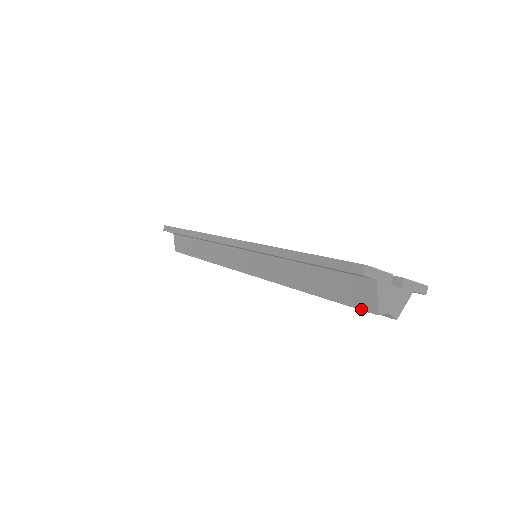
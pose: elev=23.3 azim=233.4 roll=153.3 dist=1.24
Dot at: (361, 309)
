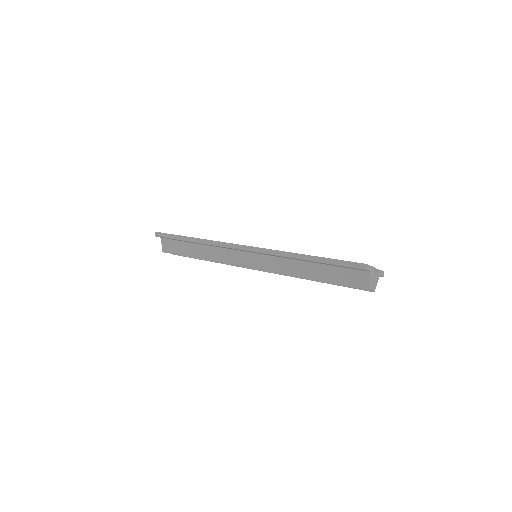
Dot at: (357, 288)
